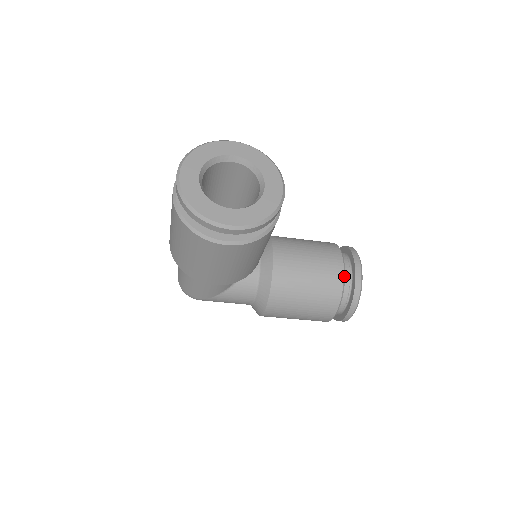
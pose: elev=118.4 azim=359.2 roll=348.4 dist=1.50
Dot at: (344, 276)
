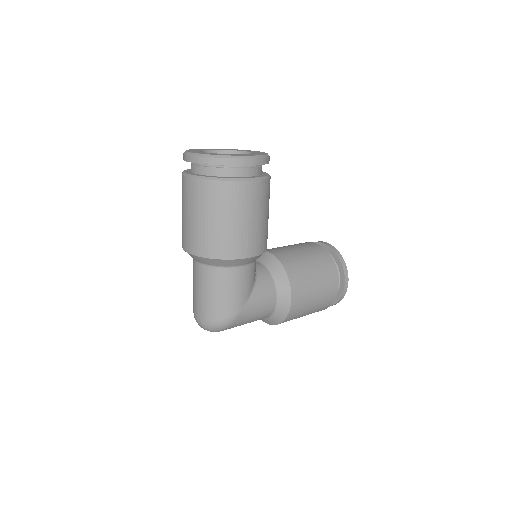
Dot at: (322, 247)
